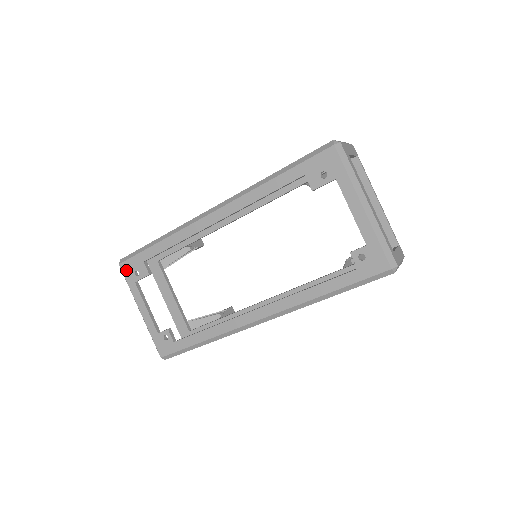
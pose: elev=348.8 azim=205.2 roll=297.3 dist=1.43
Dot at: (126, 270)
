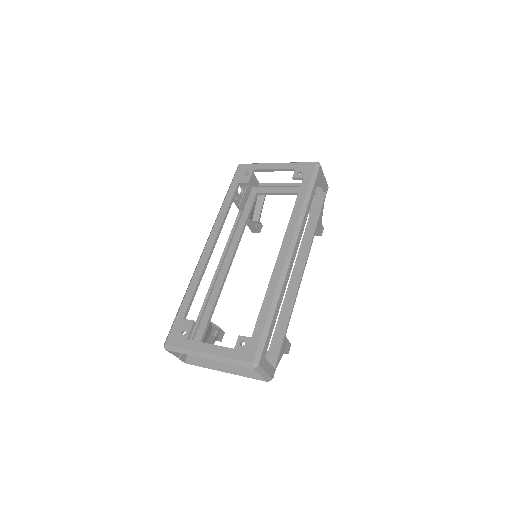
Dot at: (173, 341)
